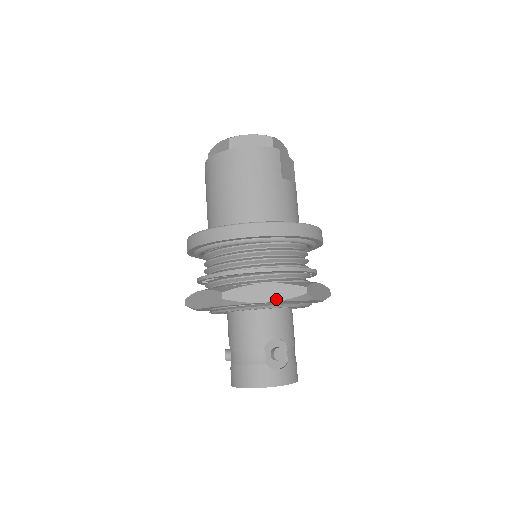
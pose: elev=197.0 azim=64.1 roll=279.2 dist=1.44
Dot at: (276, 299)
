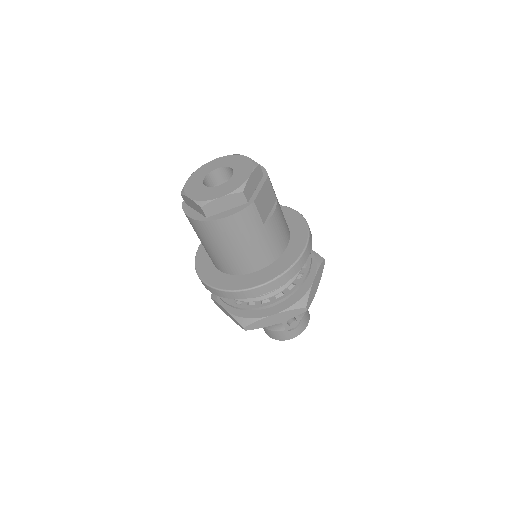
Dot at: (285, 320)
